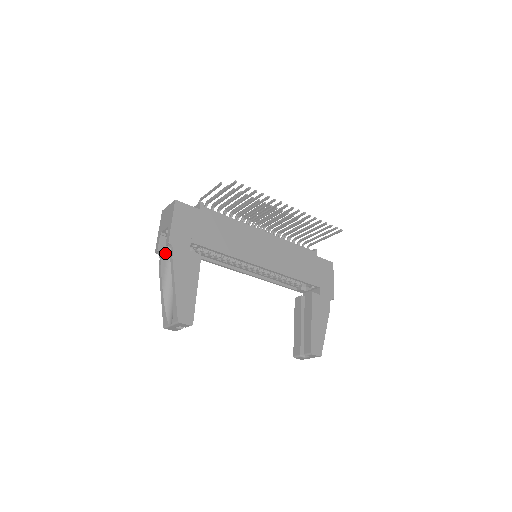
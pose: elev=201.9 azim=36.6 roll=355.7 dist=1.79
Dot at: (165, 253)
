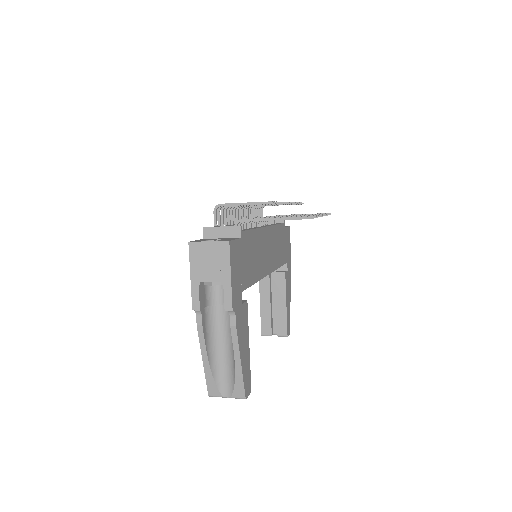
Dot at: (204, 307)
